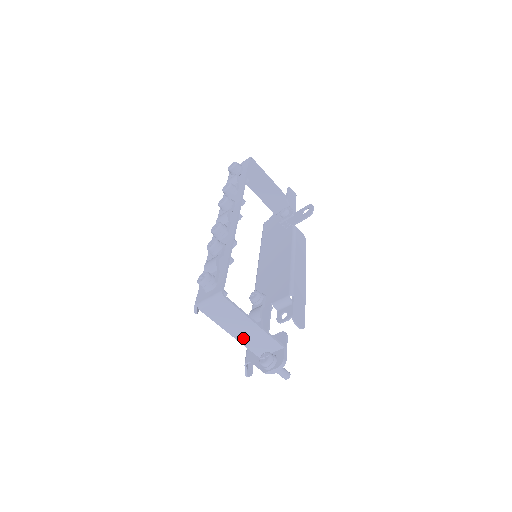
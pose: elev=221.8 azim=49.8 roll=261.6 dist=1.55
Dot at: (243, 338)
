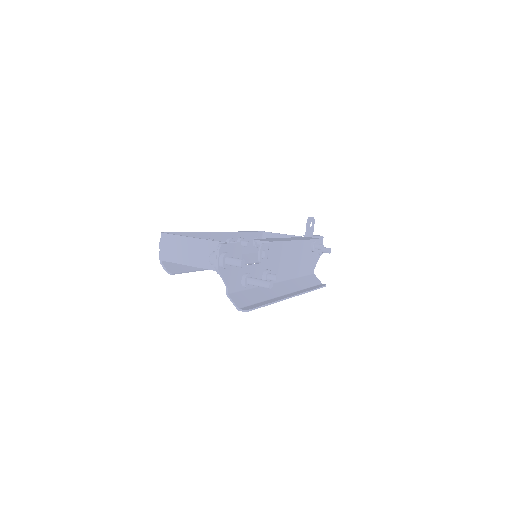
Dot at: (199, 261)
